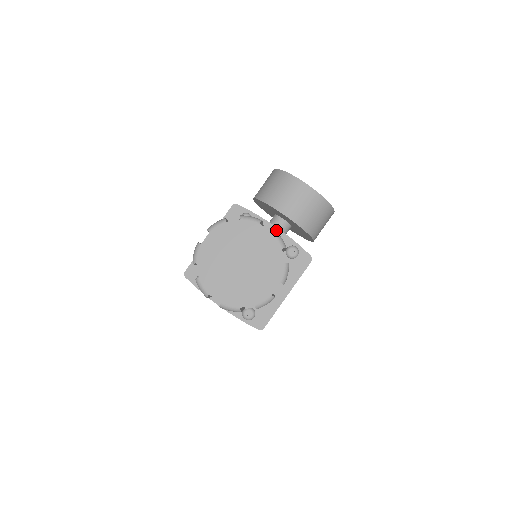
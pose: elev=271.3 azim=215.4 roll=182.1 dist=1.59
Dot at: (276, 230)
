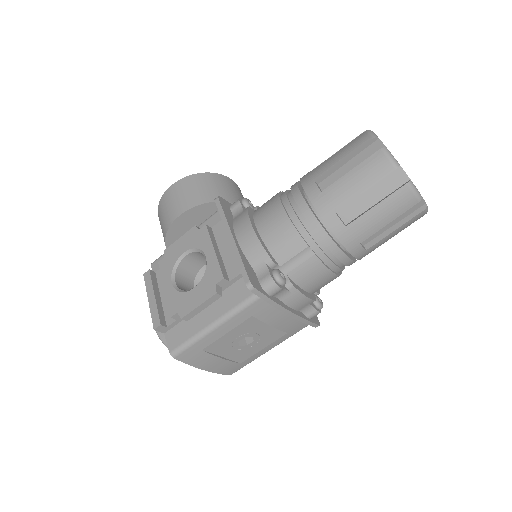
Dot at: occluded
